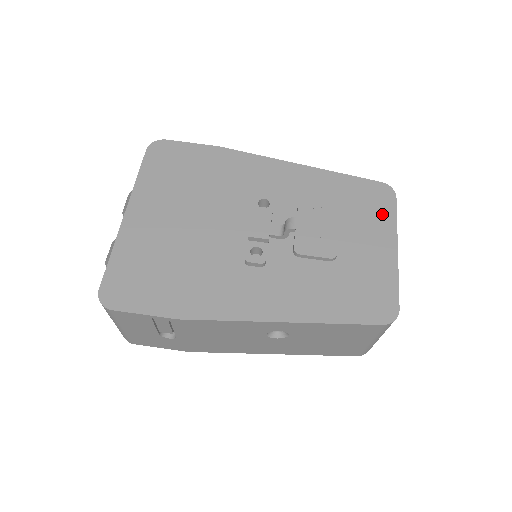
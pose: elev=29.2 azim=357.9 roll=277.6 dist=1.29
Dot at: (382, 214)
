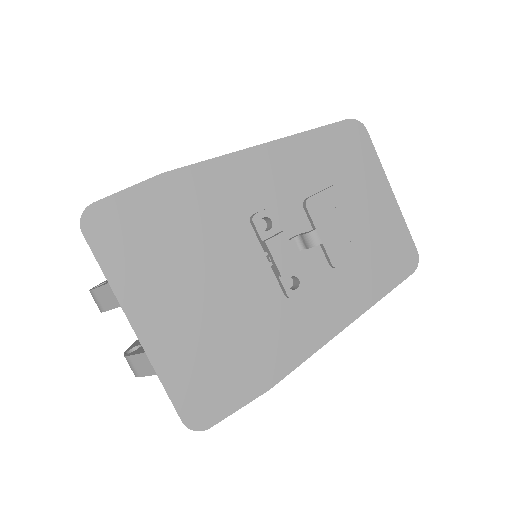
Dot at: (365, 160)
